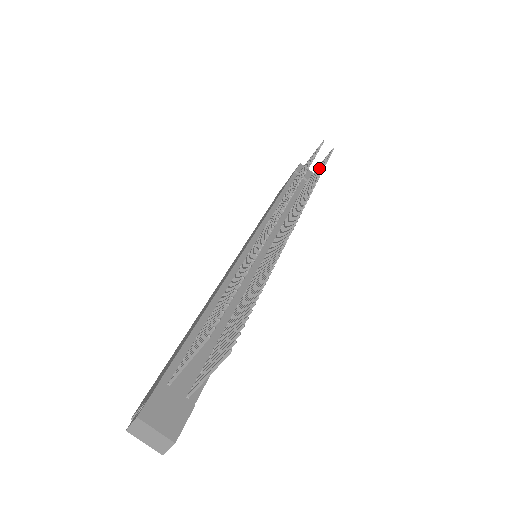
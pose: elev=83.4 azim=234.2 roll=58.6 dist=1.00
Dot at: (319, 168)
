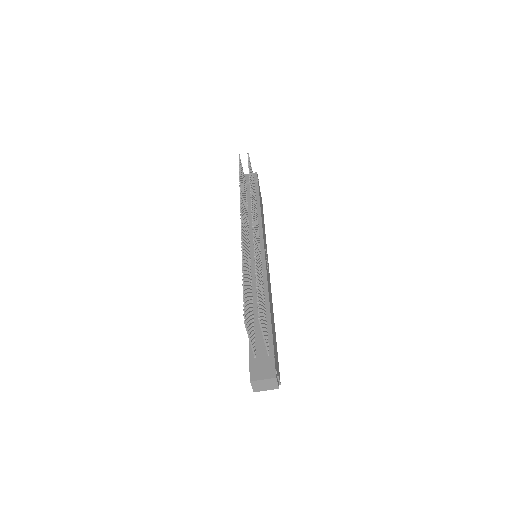
Dot at: occluded
